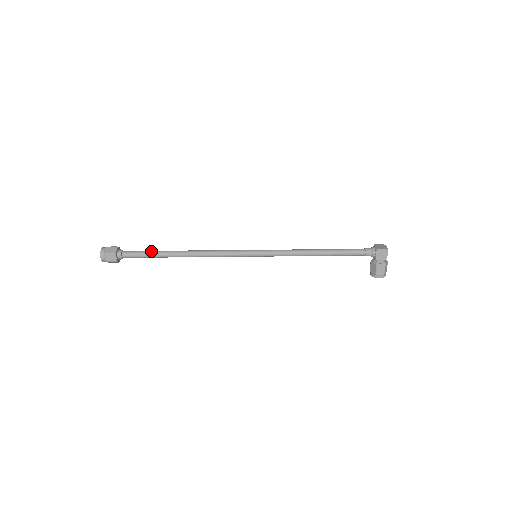
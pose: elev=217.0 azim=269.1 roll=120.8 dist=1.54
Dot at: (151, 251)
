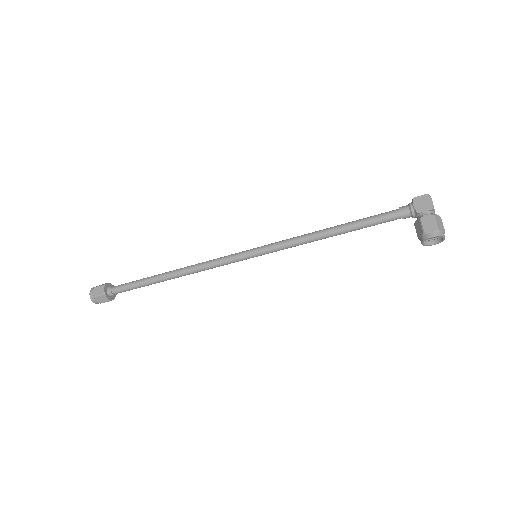
Dot at: (141, 279)
